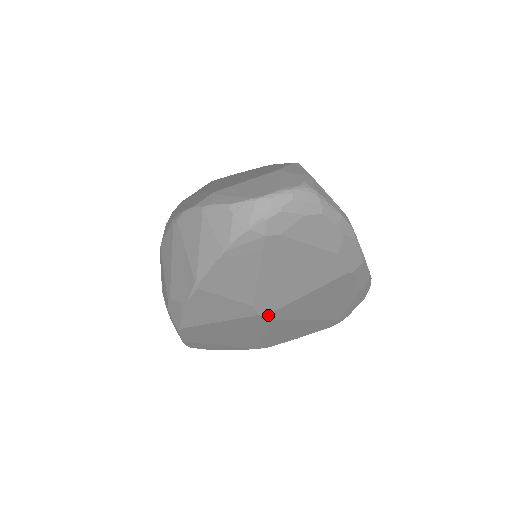
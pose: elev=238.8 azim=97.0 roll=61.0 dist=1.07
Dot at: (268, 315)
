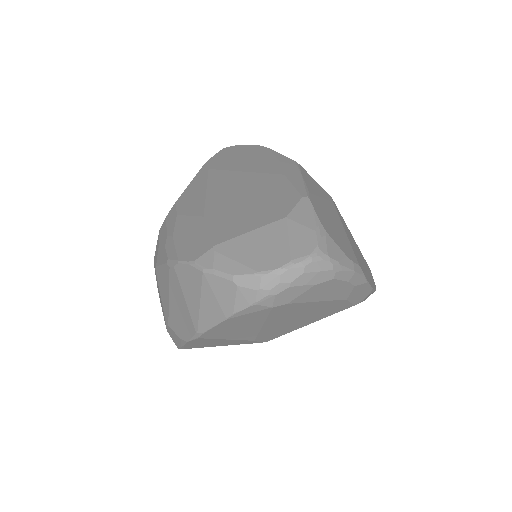
Dot at: occluded
